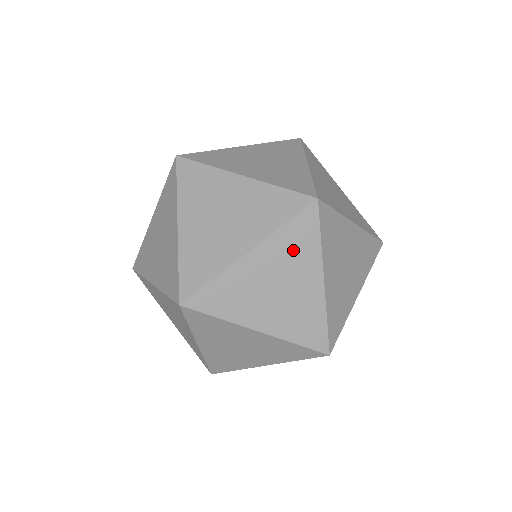
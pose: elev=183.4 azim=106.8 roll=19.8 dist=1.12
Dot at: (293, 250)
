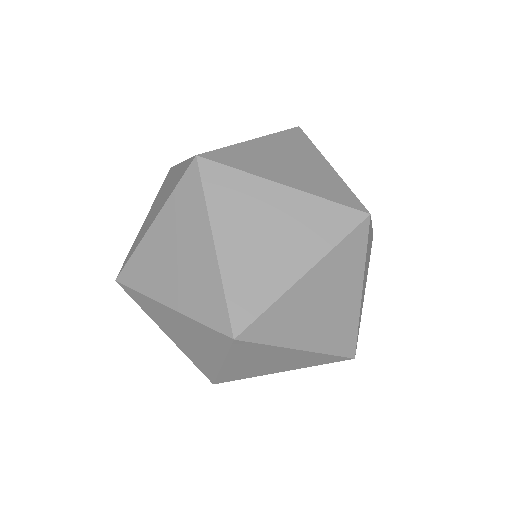
Dot at: (293, 145)
